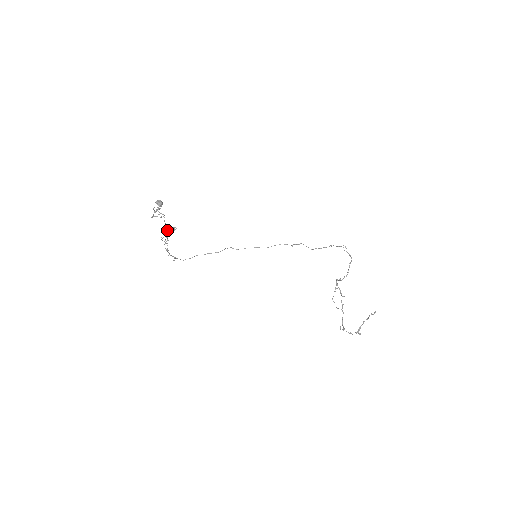
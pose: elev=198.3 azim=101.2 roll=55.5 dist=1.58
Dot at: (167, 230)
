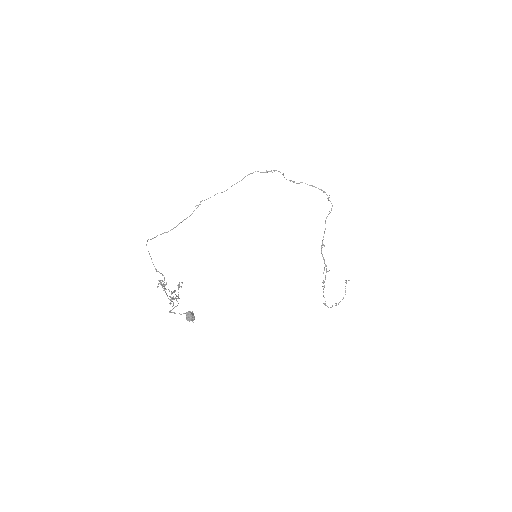
Dot at: occluded
